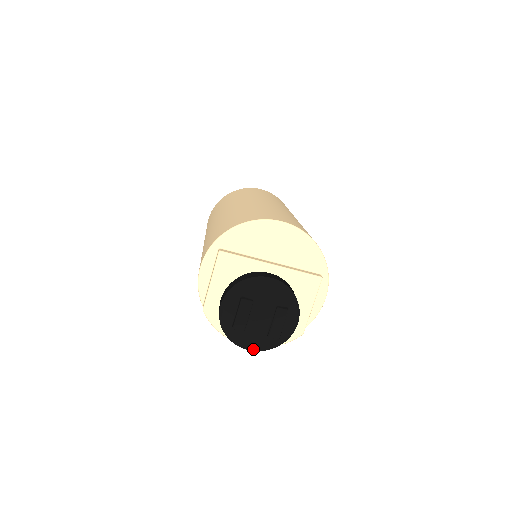
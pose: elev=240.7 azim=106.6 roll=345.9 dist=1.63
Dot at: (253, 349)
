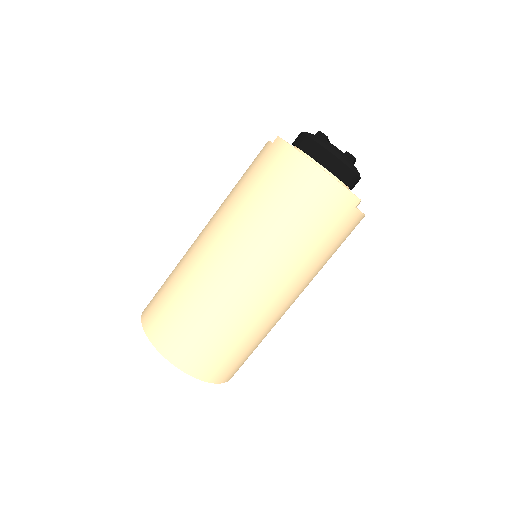
Dot at: (333, 151)
